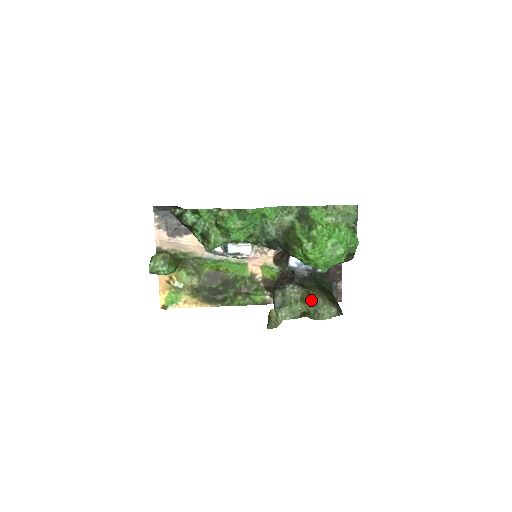
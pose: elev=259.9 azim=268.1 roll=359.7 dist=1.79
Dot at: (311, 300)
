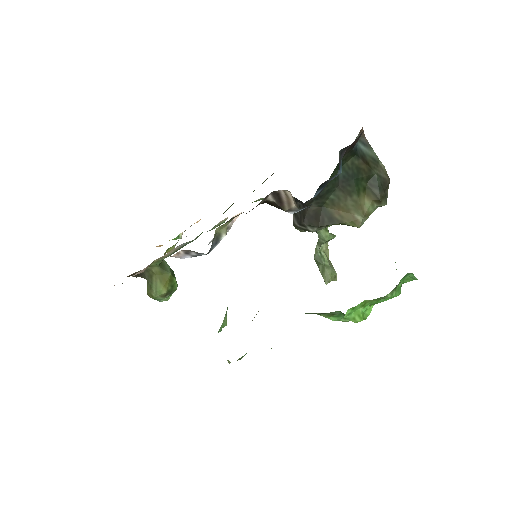
Dot at: occluded
